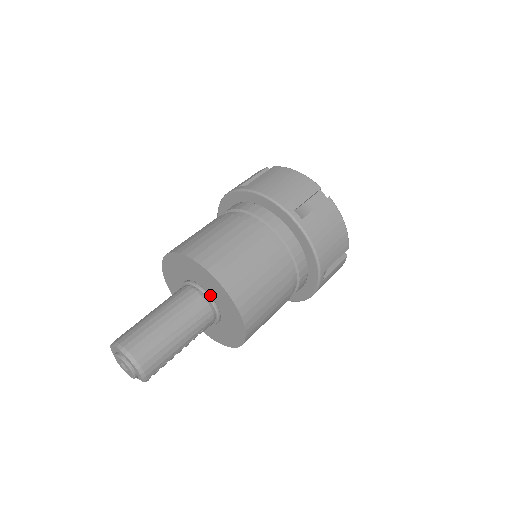
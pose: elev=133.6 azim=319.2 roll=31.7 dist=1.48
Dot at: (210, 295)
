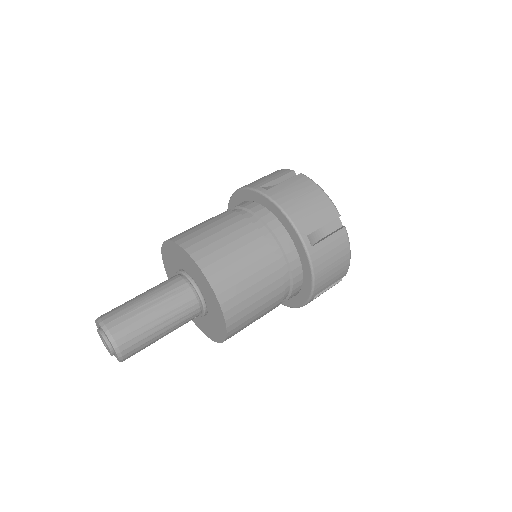
Dot at: (202, 294)
